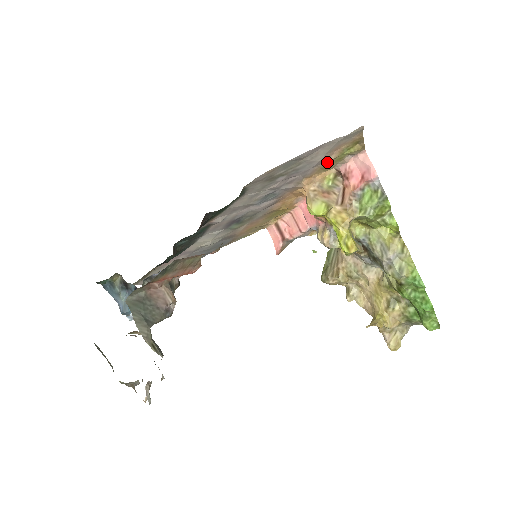
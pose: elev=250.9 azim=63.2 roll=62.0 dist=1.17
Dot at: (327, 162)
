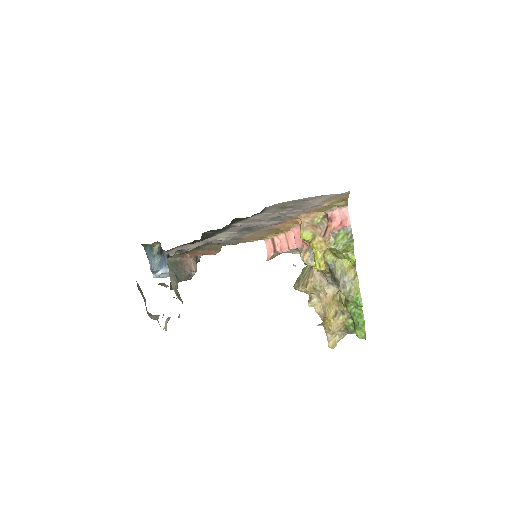
Dot at: (321, 207)
